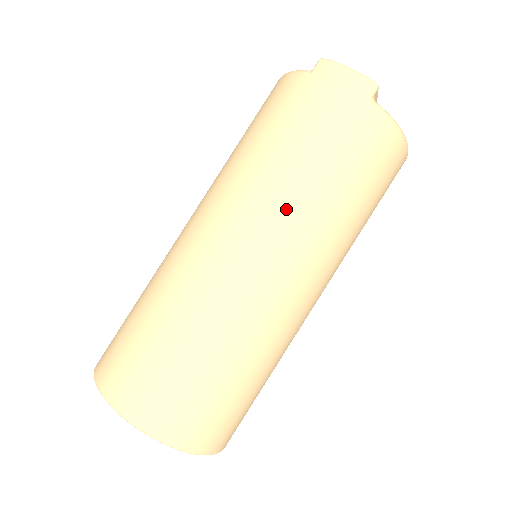
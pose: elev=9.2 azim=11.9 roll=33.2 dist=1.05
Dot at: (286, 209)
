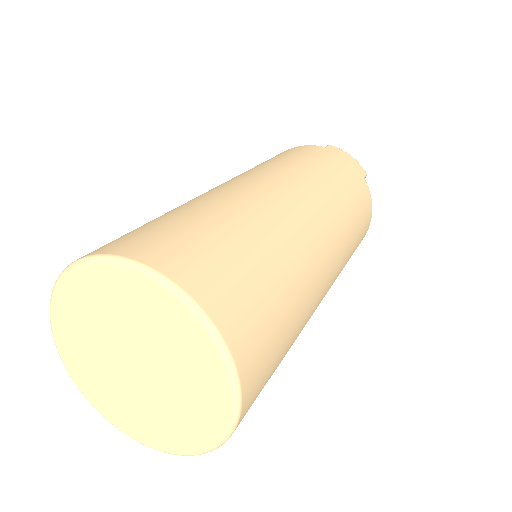
Dot at: (329, 199)
